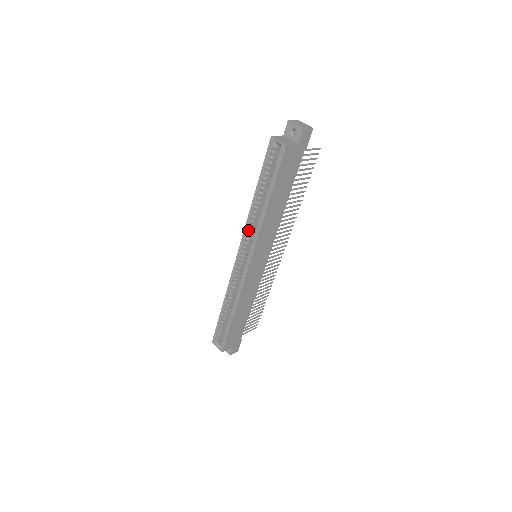
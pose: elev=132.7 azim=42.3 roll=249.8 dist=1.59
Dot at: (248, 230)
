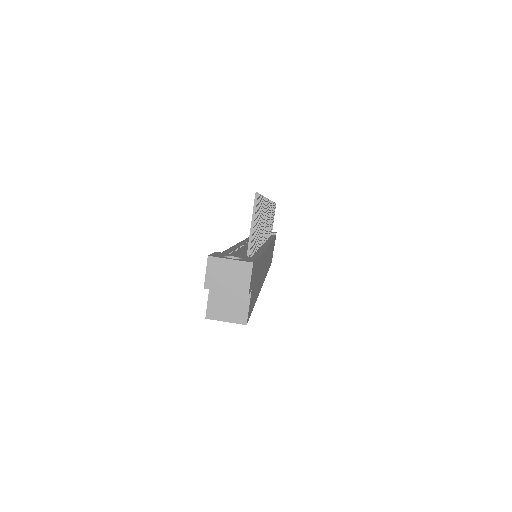
Dot at: occluded
